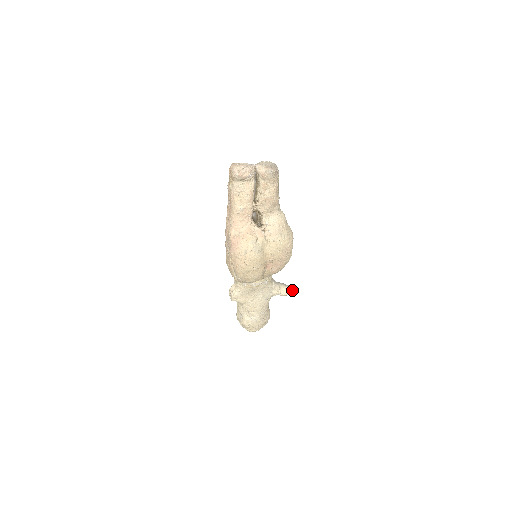
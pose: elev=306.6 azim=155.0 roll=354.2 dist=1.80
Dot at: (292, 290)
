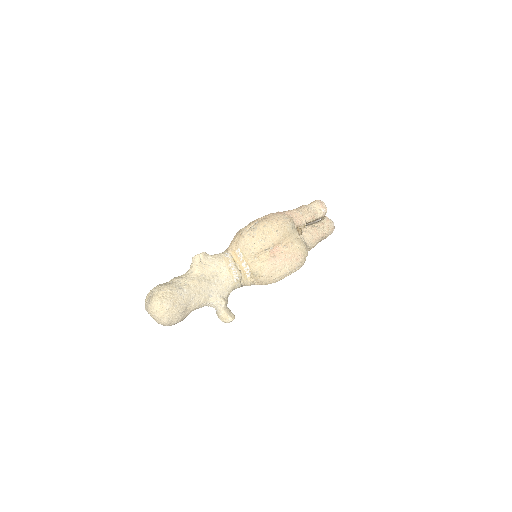
Dot at: (234, 317)
